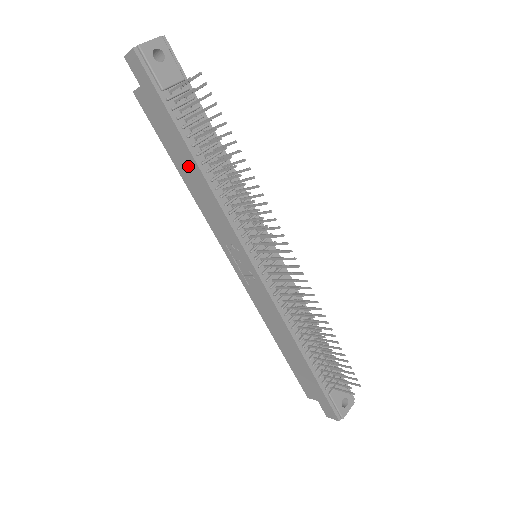
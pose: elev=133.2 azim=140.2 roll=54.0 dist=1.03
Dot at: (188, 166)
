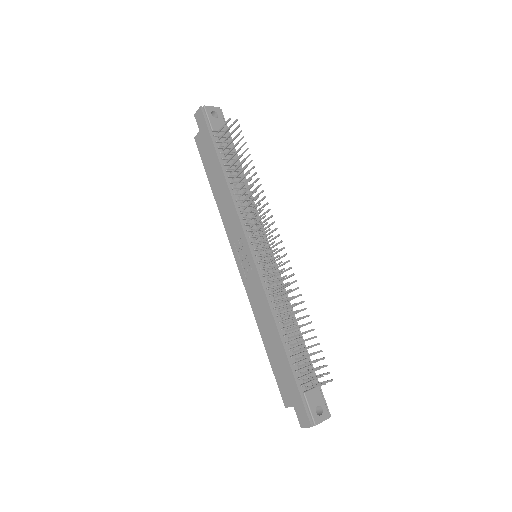
Dot at: (218, 180)
